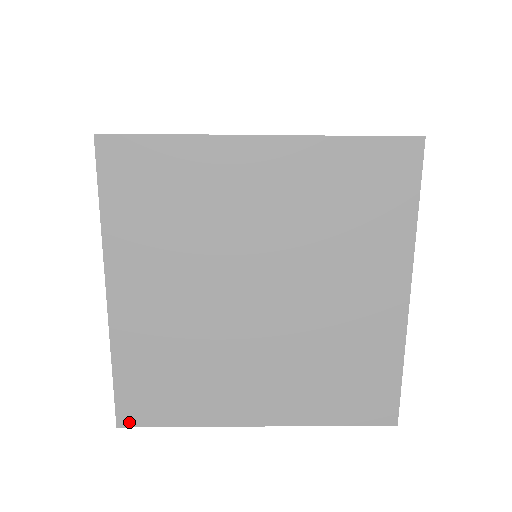
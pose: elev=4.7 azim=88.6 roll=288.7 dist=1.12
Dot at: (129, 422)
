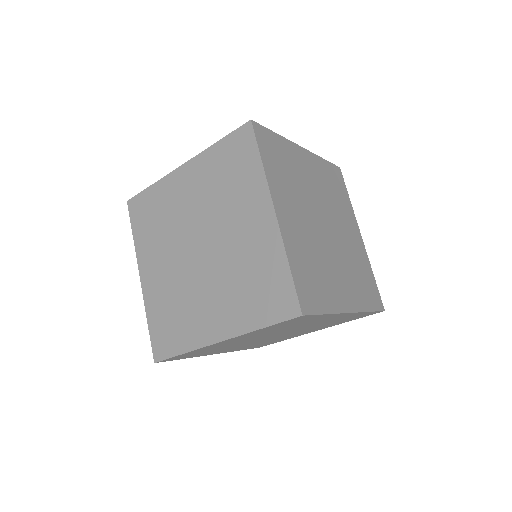
Dot at: (163, 361)
